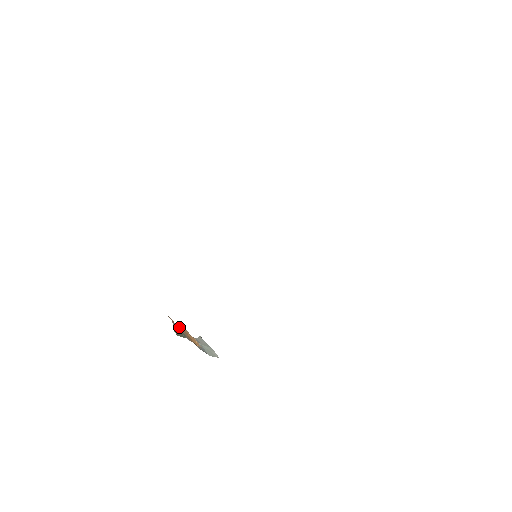
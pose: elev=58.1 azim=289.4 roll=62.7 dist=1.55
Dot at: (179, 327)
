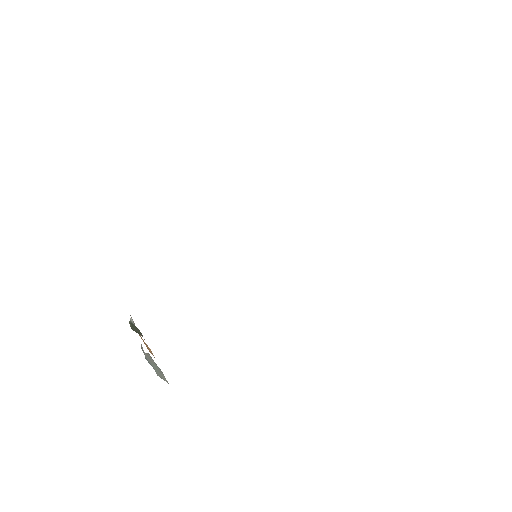
Dot at: occluded
